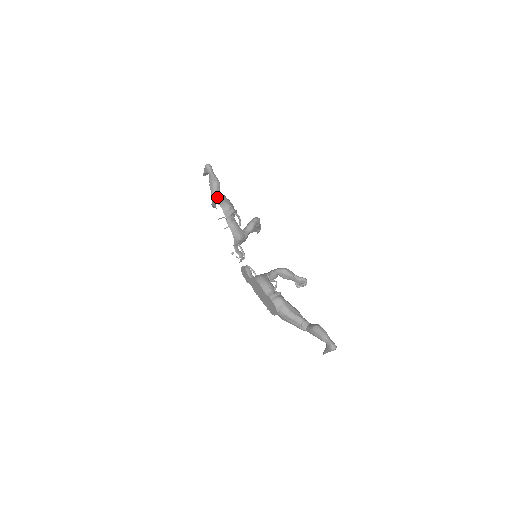
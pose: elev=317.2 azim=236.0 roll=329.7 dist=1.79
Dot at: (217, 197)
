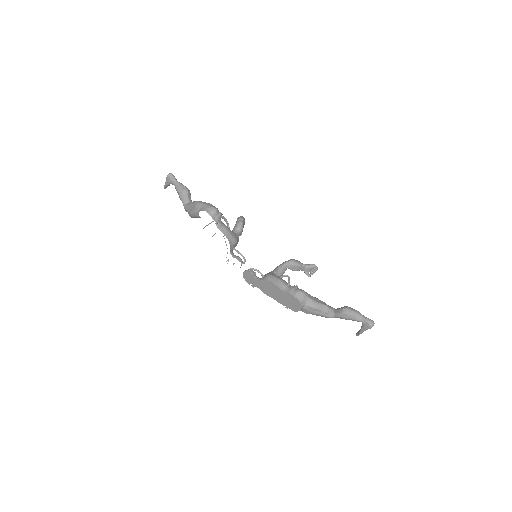
Dot at: (197, 204)
